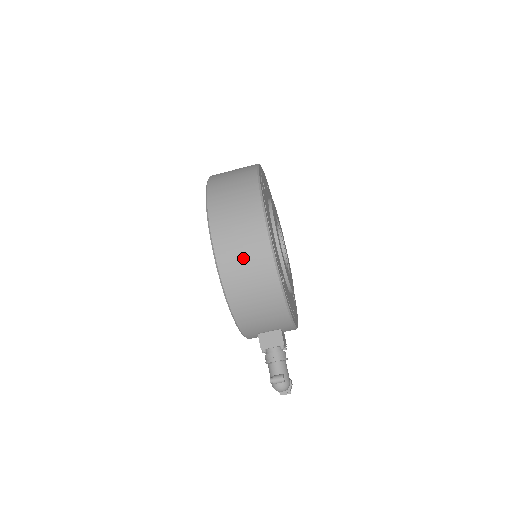
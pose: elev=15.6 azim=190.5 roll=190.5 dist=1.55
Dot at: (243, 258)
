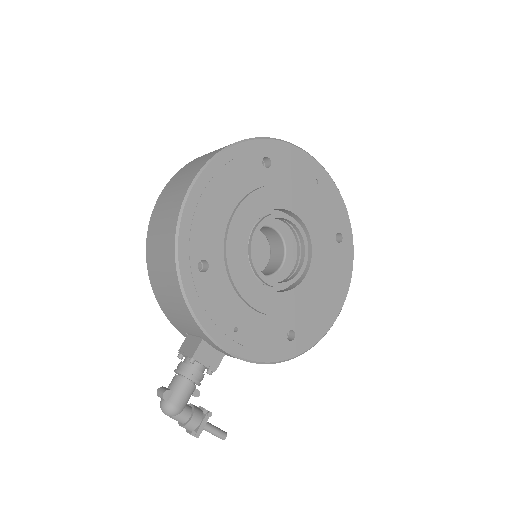
Dot at: (163, 217)
